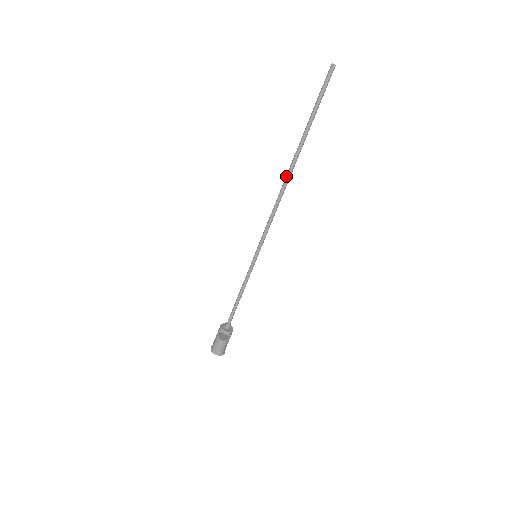
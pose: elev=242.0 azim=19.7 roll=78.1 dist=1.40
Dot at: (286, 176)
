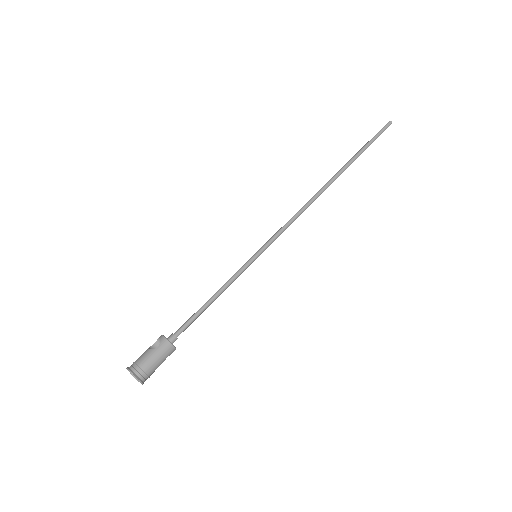
Dot at: (322, 188)
